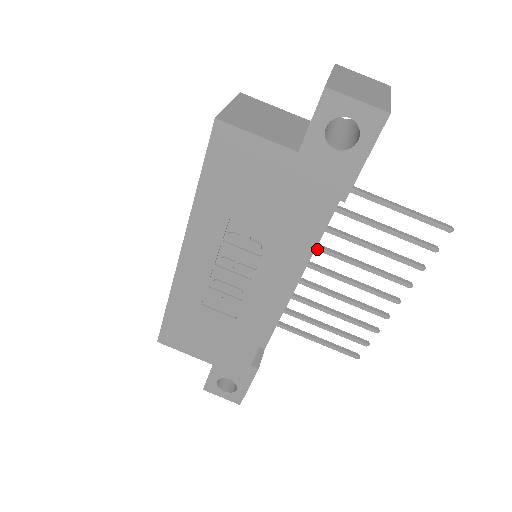
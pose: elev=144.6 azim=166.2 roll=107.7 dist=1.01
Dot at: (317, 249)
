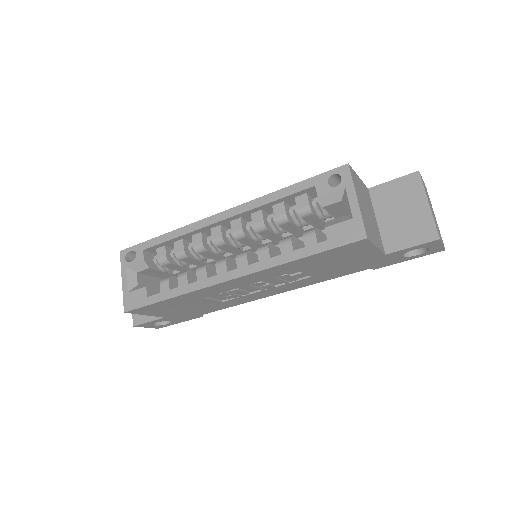
Dot at: occluded
